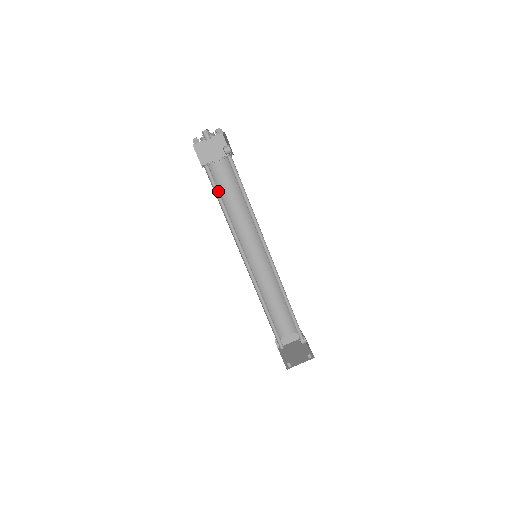
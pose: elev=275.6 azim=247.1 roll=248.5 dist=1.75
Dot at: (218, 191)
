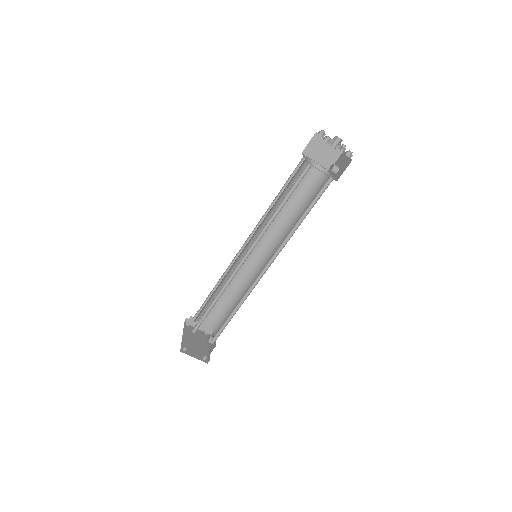
Dot at: (294, 189)
